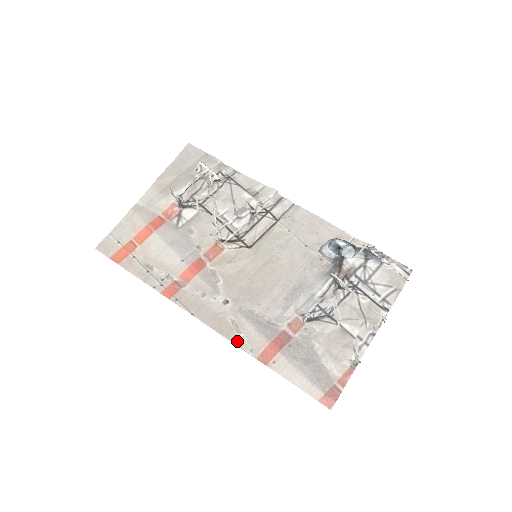
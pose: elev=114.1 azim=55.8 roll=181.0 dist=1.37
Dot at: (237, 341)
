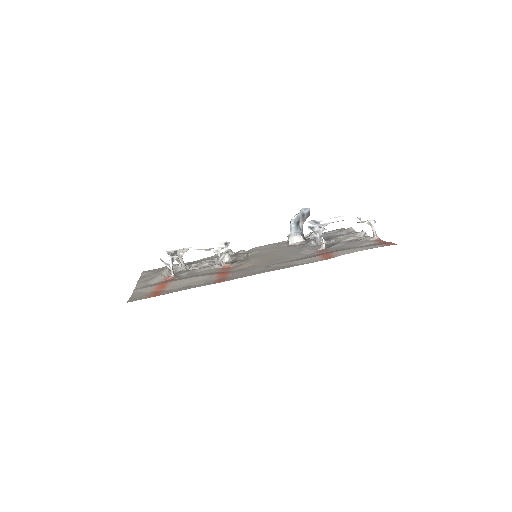
Dot at: (300, 264)
